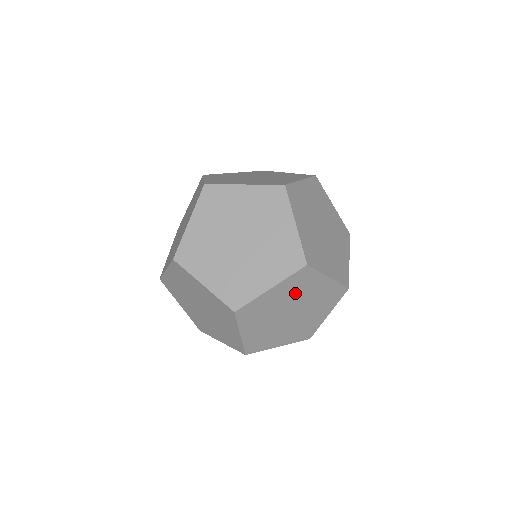
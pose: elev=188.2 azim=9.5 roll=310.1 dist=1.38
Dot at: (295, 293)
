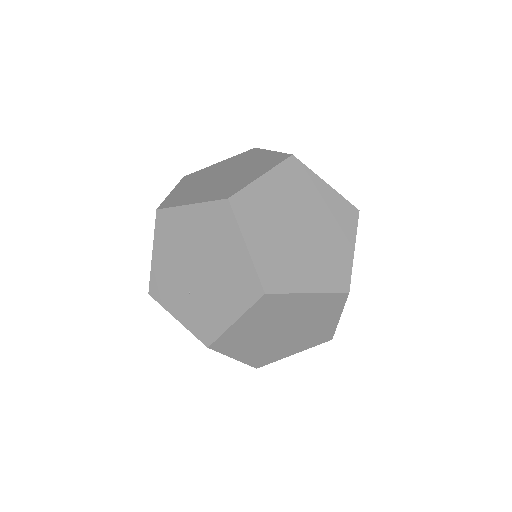
Dot at: (294, 194)
